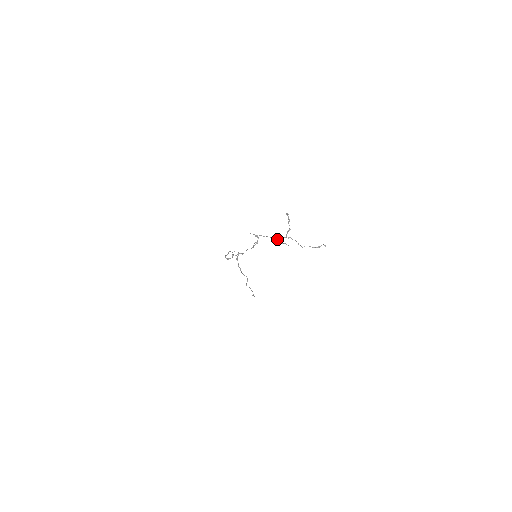
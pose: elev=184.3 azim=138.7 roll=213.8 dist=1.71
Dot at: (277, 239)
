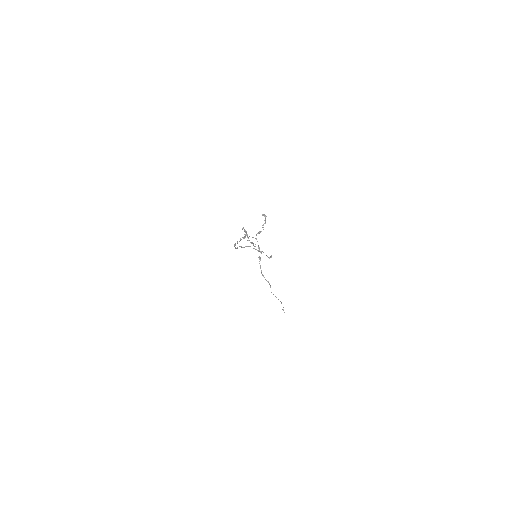
Dot at: (249, 236)
